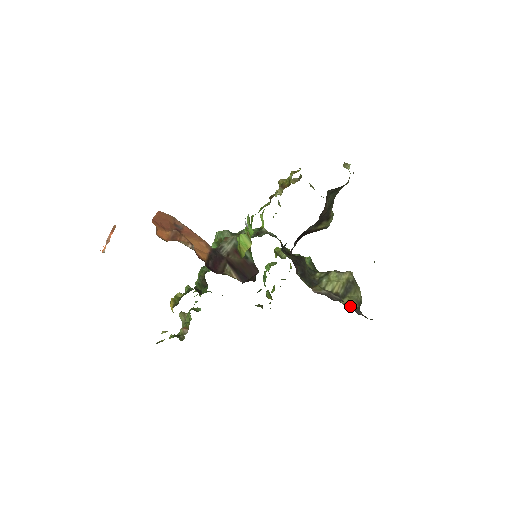
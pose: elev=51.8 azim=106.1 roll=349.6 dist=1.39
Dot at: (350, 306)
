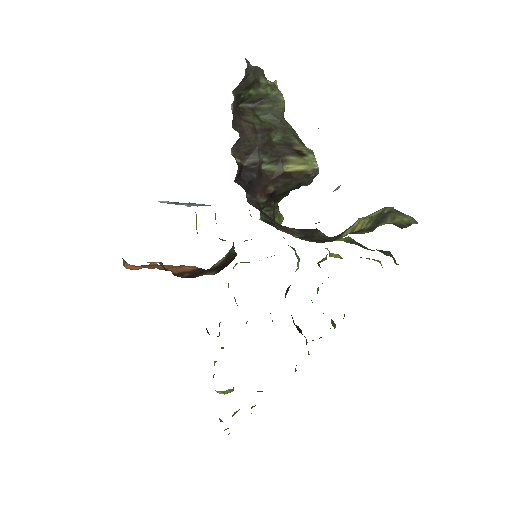
Dot at: occluded
